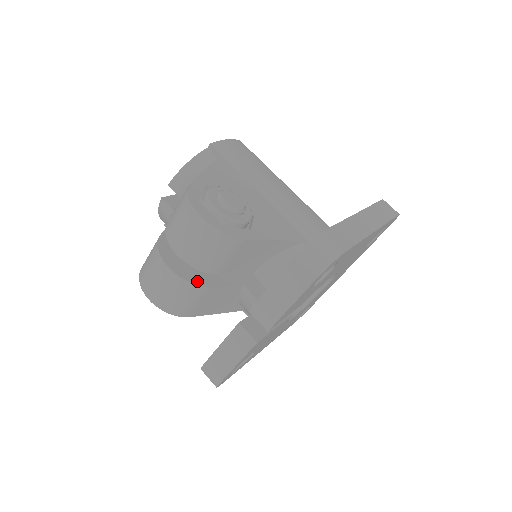
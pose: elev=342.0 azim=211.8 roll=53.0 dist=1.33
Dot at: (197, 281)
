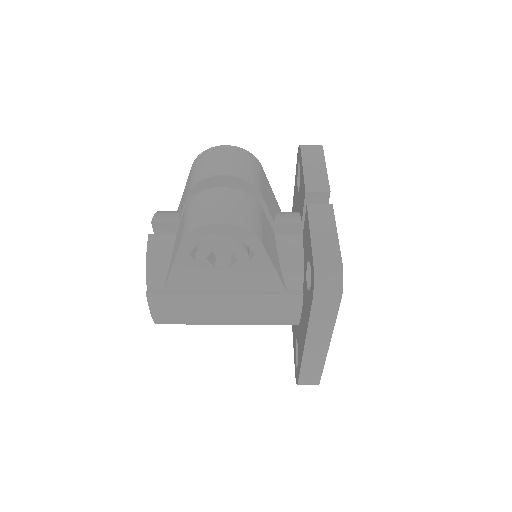
Dot at: occluded
